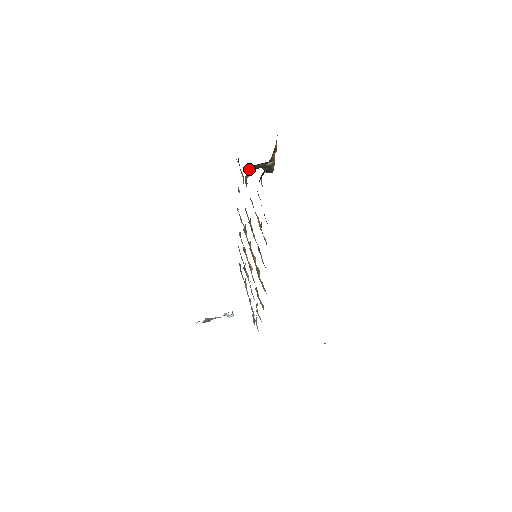
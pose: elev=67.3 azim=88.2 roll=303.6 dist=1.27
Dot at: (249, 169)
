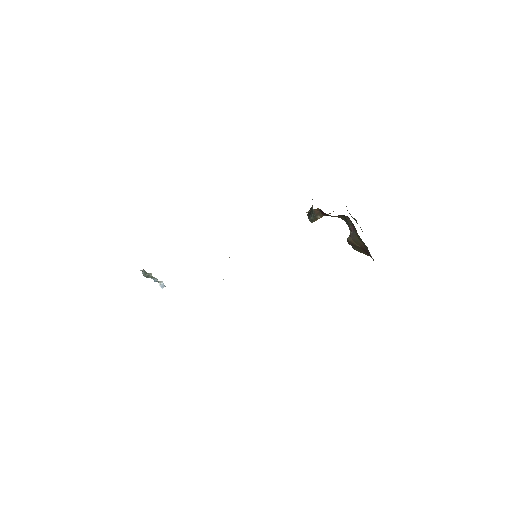
Dot at: (313, 210)
